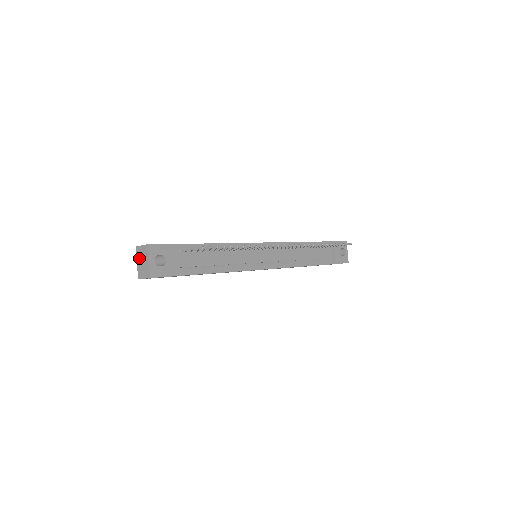
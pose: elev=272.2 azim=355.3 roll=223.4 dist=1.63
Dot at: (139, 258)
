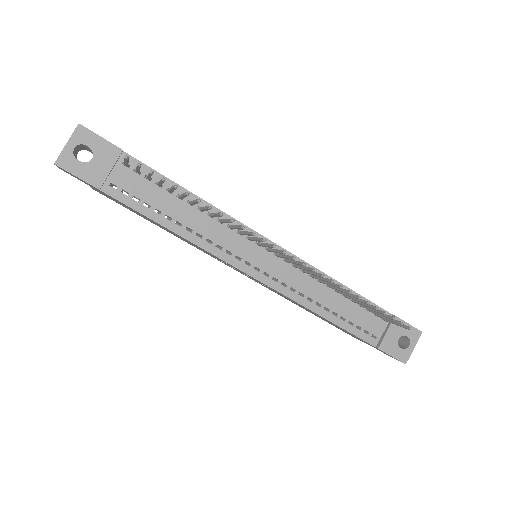
Dot at: occluded
